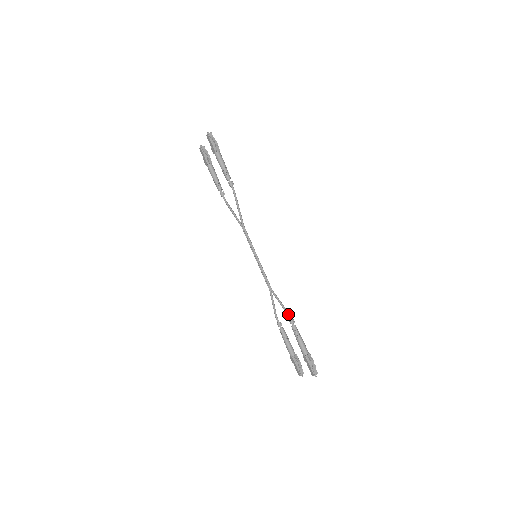
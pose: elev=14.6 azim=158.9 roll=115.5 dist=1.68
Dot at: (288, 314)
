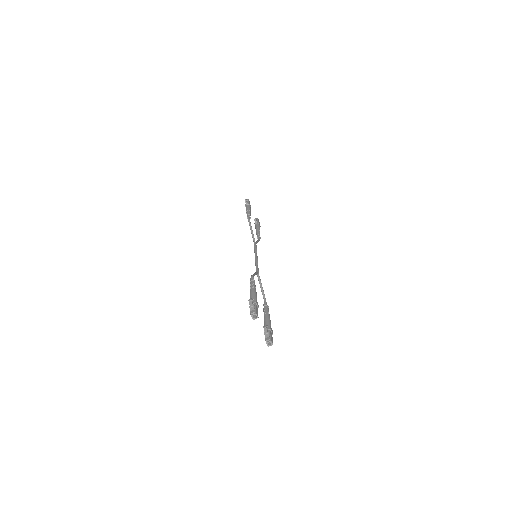
Dot at: (251, 276)
